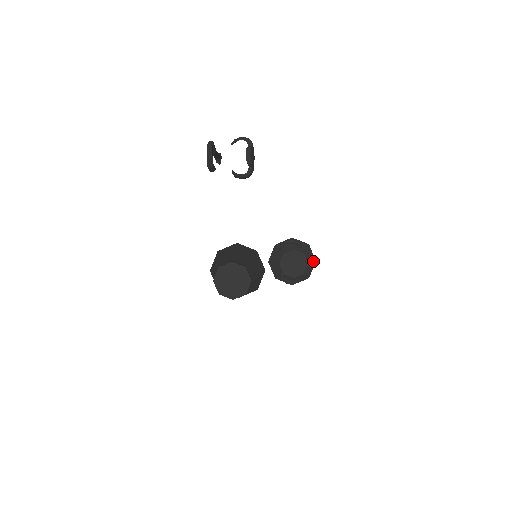
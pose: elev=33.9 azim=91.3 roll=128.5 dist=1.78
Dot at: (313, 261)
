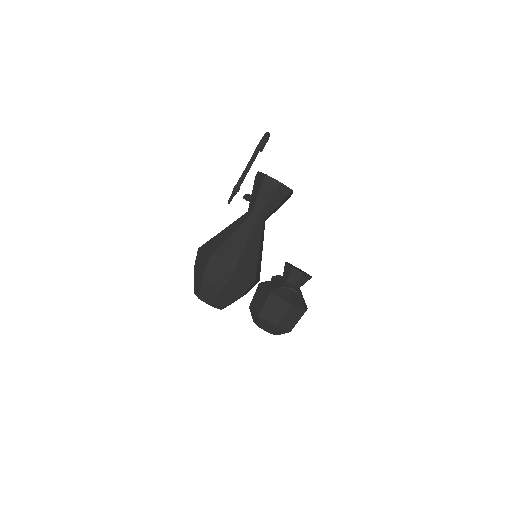
Dot at: occluded
